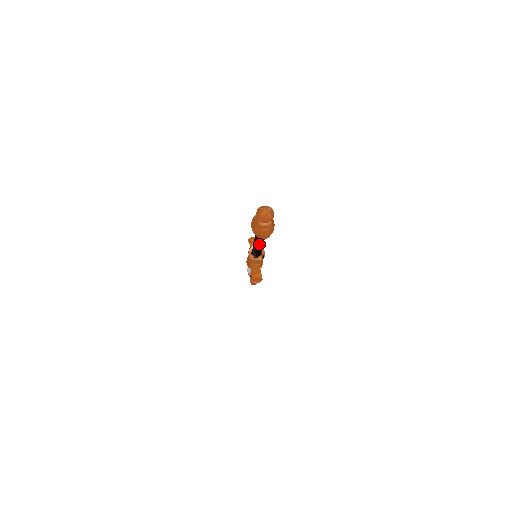
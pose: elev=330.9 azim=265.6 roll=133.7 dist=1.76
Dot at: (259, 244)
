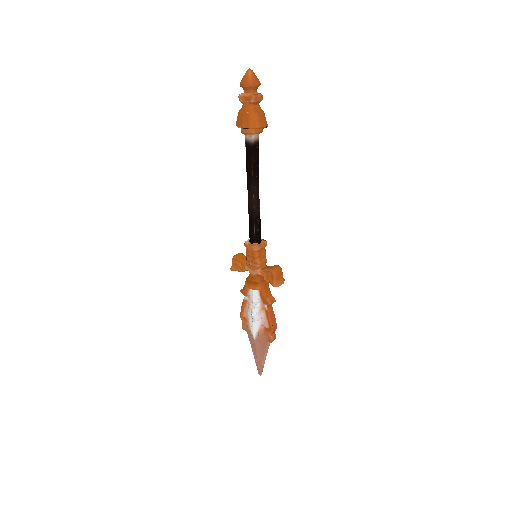
Dot at: (257, 185)
